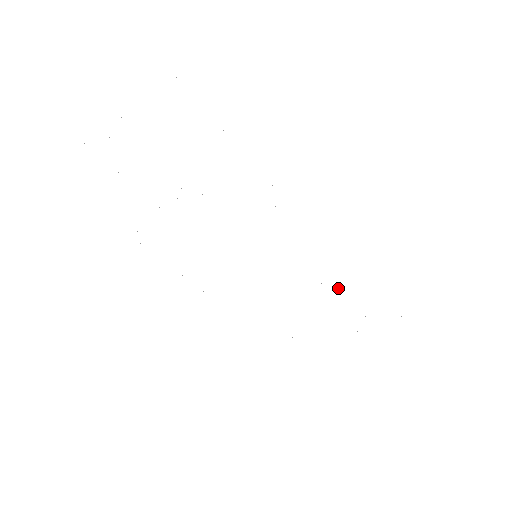
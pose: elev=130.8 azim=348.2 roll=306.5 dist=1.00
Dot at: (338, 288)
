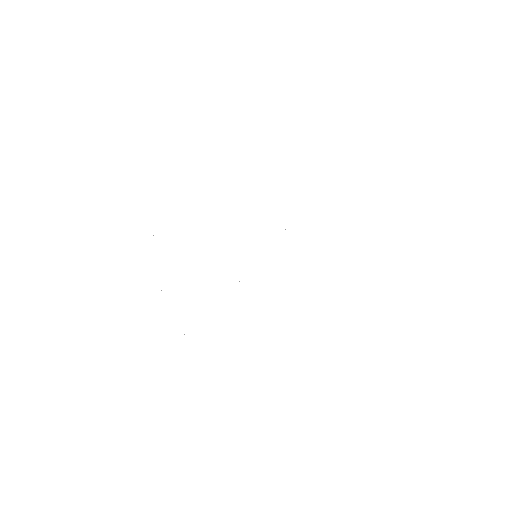
Dot at: occluded
